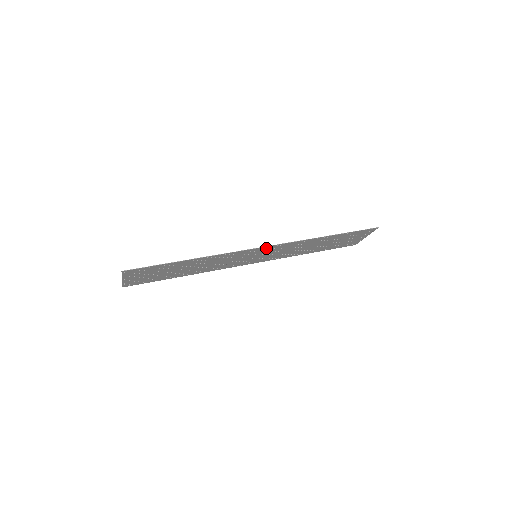
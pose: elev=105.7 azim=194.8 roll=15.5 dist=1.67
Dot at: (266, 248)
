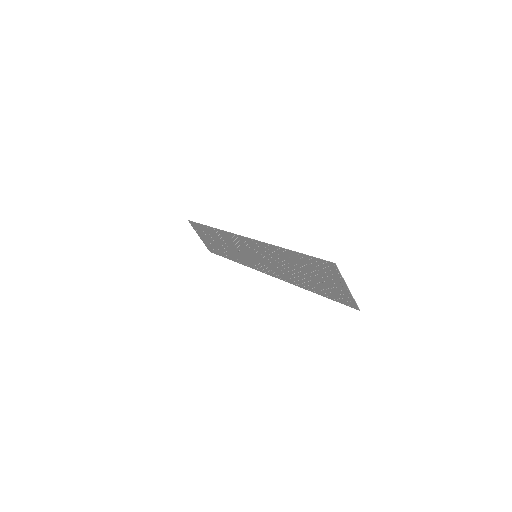
Dot at: (249, 242)
